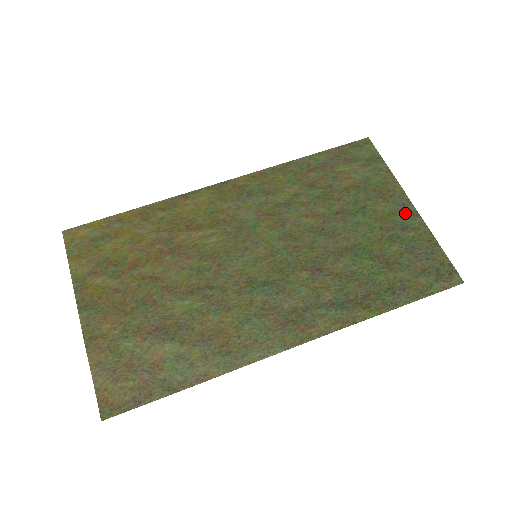
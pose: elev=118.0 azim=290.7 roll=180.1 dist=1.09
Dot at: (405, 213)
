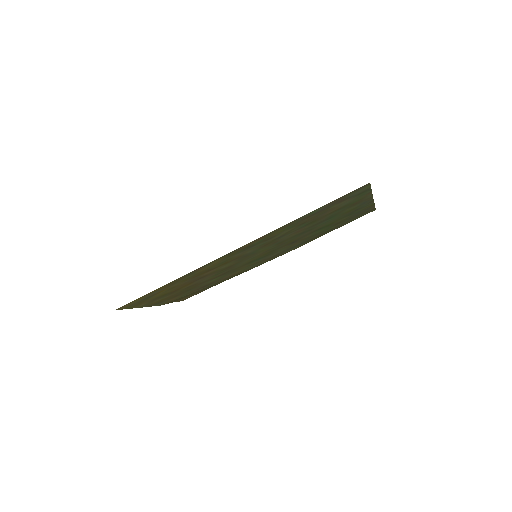
Dot at: (364, 204)
